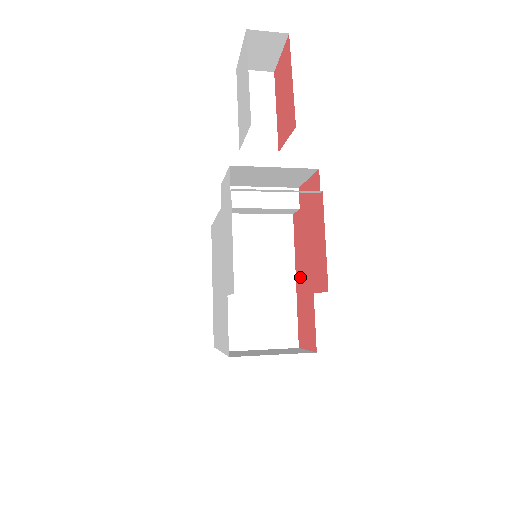
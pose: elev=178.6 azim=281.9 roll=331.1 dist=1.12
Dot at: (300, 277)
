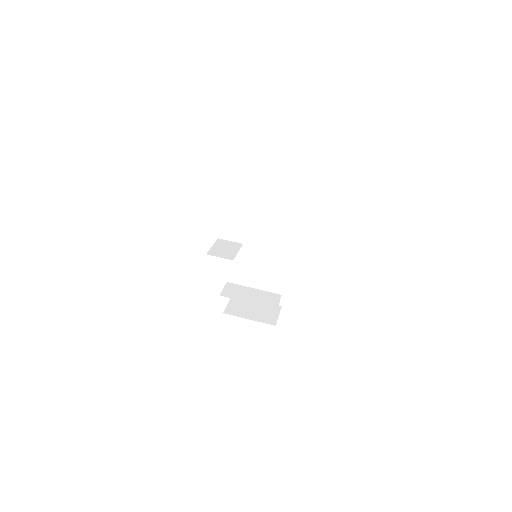
Dot at: occluded
